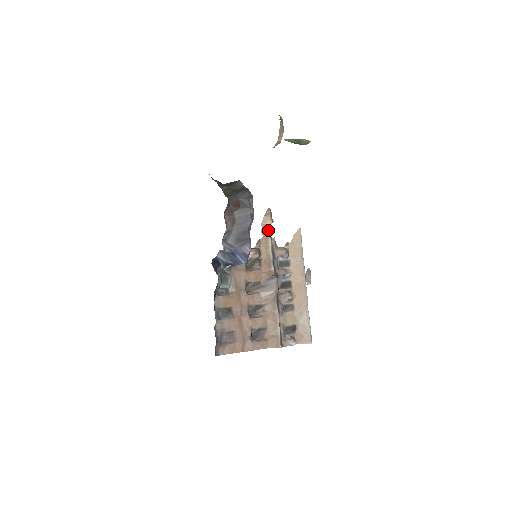
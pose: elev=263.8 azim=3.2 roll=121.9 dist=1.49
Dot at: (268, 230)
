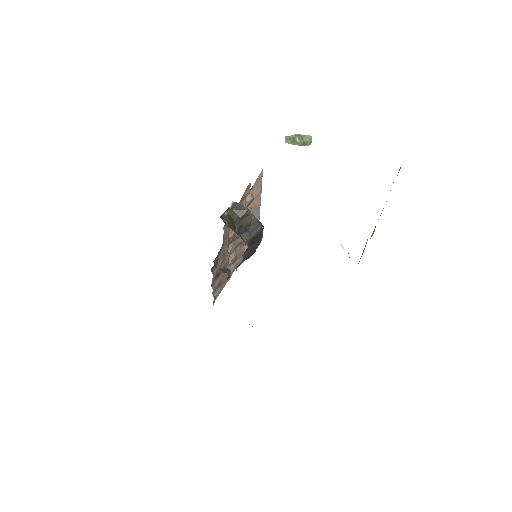
Dot at: occluded
